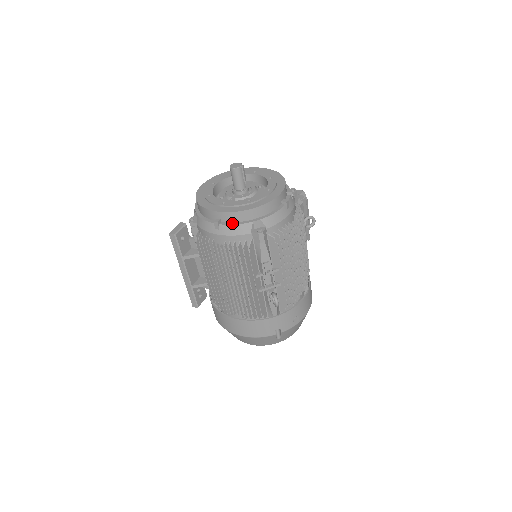
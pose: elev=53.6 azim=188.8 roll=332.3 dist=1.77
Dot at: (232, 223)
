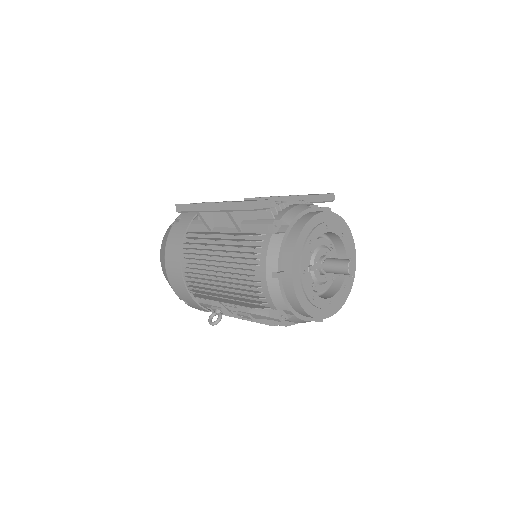
Dot at: (283, 291)
